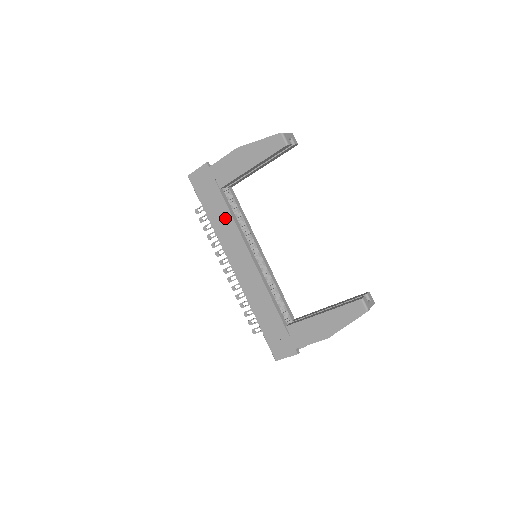
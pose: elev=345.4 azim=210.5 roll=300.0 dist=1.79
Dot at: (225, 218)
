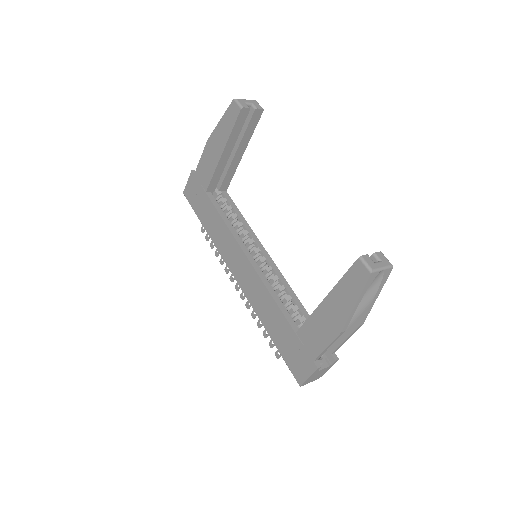
Dot at: (216, 222)
